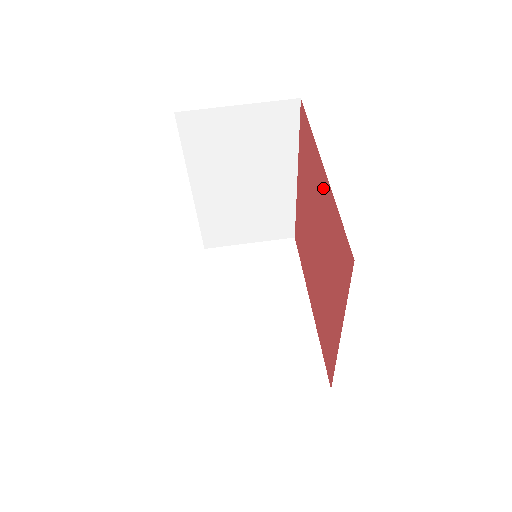
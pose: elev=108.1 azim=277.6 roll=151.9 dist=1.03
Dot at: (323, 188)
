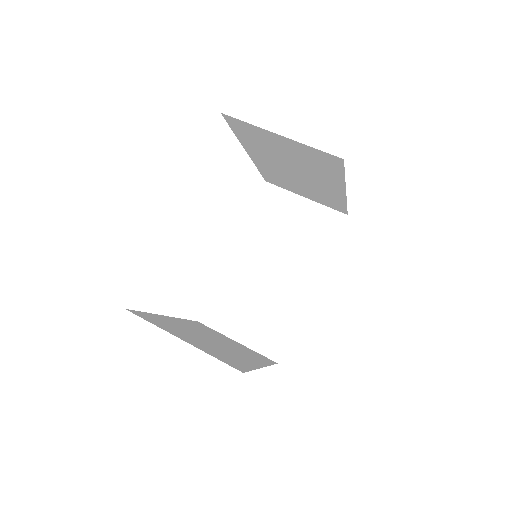
Dot at: occluded
